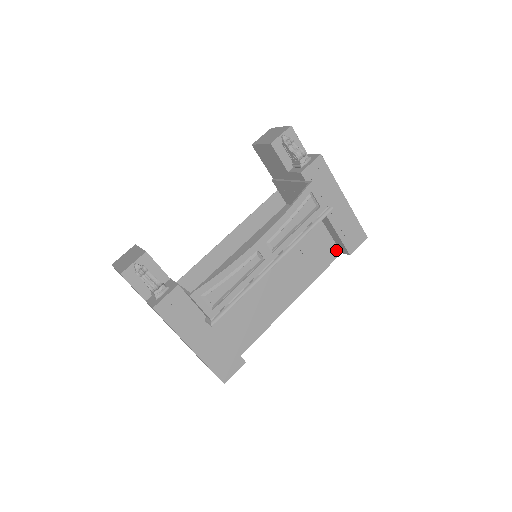
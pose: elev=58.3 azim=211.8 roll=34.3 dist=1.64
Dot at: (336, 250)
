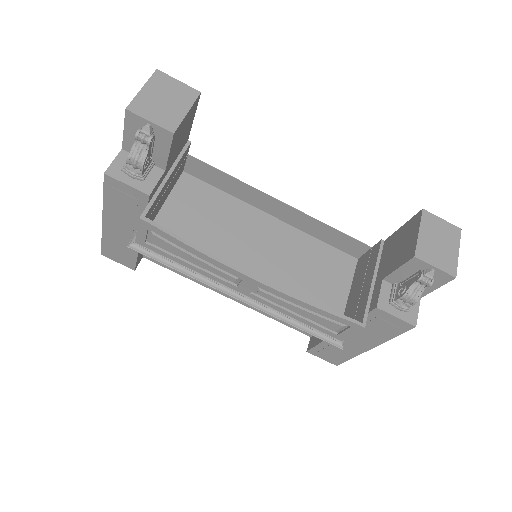
Dot at: occluded
